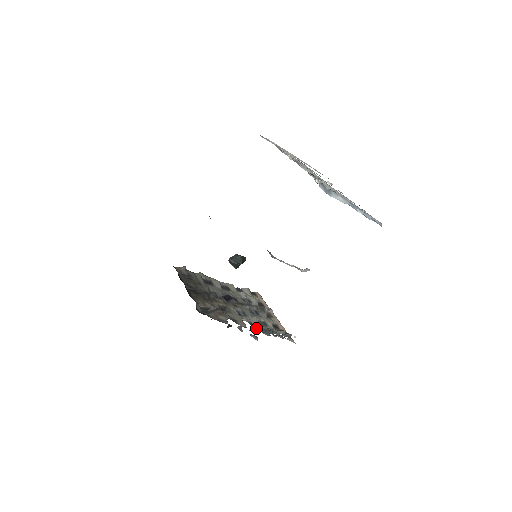
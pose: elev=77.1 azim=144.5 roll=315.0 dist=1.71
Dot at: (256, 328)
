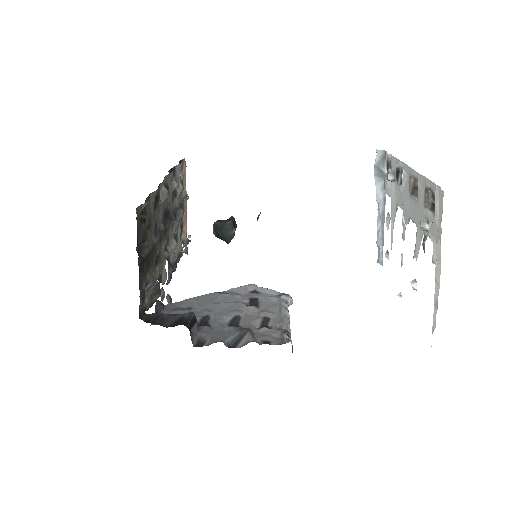
Dot at: occluded
